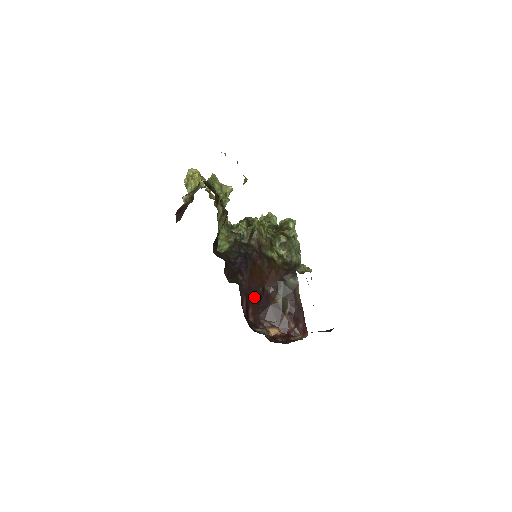
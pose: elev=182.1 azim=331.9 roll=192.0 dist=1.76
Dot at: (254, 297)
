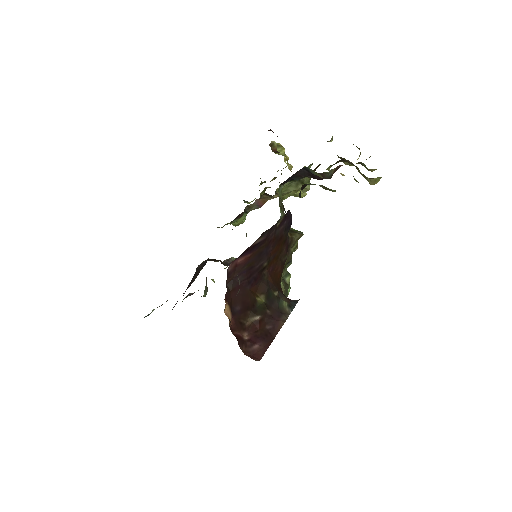
Dot at: (258, 257)
